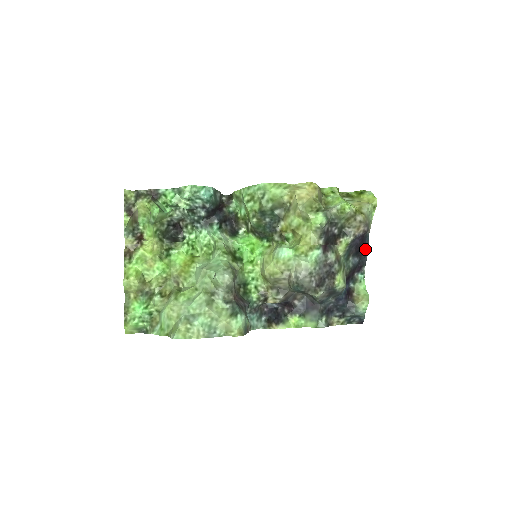
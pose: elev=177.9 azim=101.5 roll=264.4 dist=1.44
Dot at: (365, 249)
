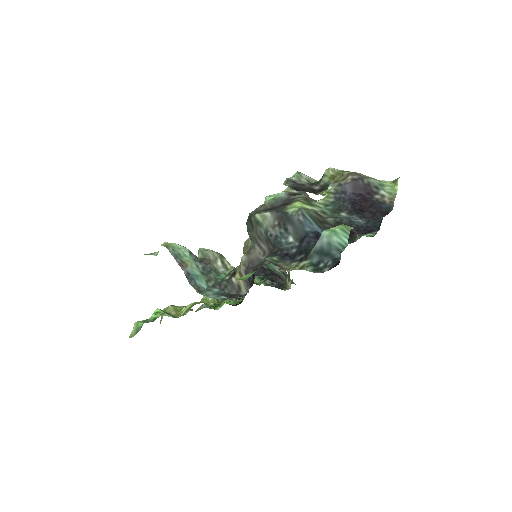
Dot at: (379, 214)
